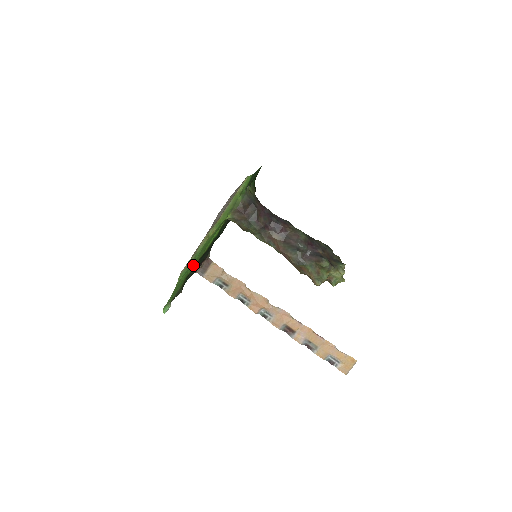
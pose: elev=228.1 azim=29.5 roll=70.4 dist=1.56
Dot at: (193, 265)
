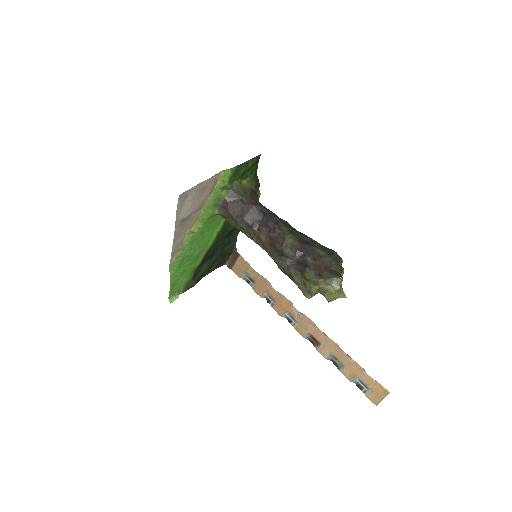
Dot at: (195, 259)
